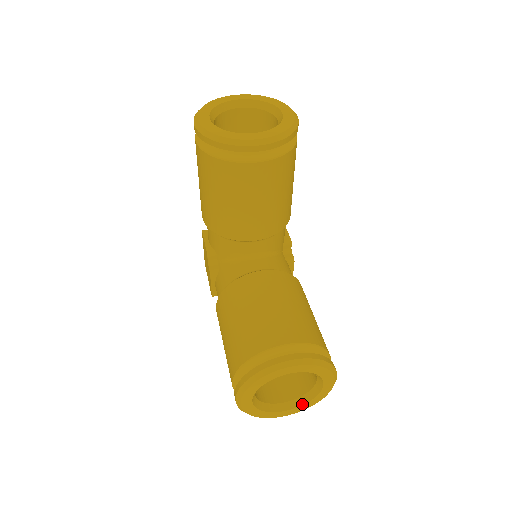
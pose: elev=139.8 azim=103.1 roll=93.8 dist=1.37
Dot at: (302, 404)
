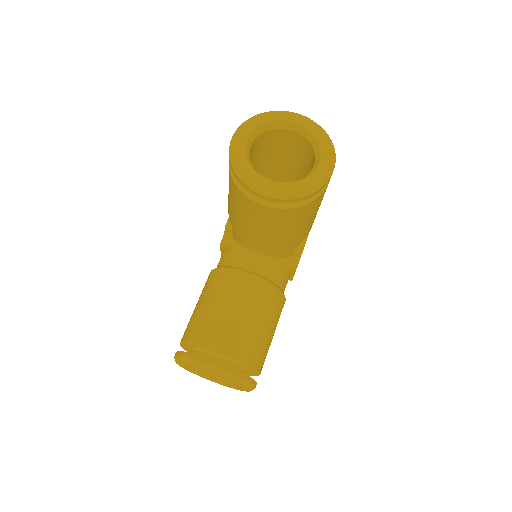
Dot at: (227, 384)
